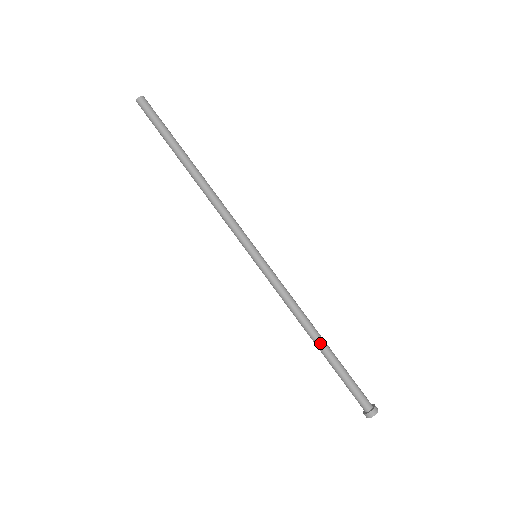
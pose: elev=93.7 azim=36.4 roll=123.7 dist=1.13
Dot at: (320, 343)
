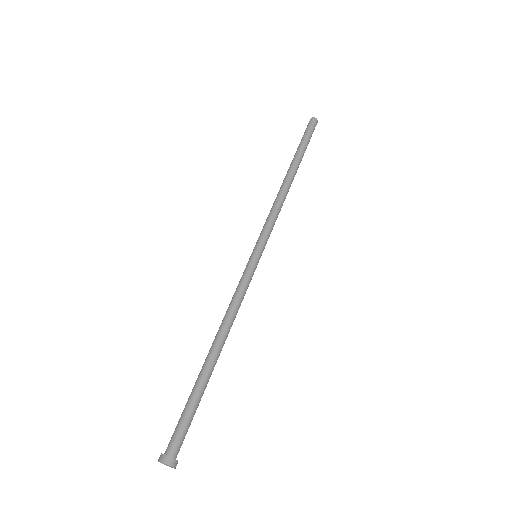
Dot at: (212, 356)
